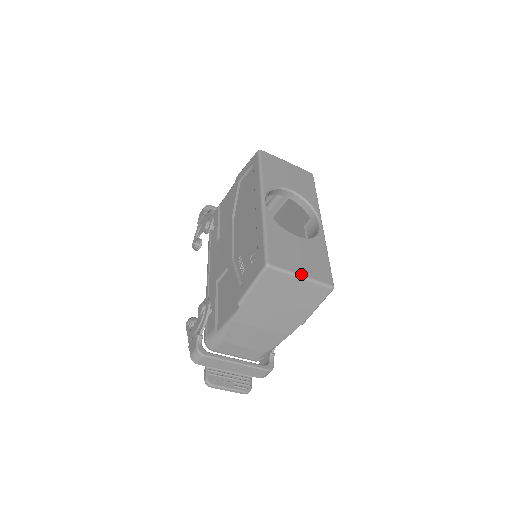
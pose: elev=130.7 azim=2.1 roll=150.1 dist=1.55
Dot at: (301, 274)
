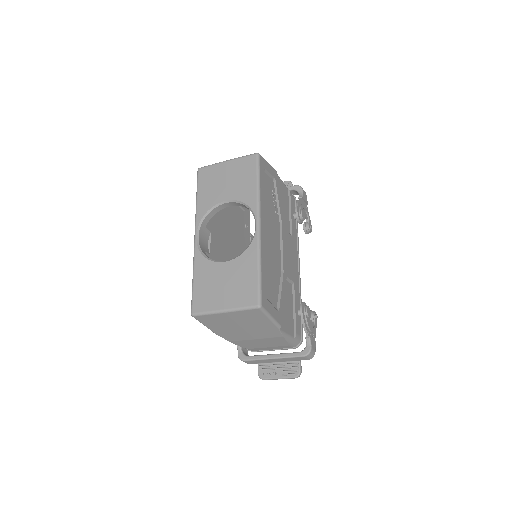
Dot at: (222, 309)
